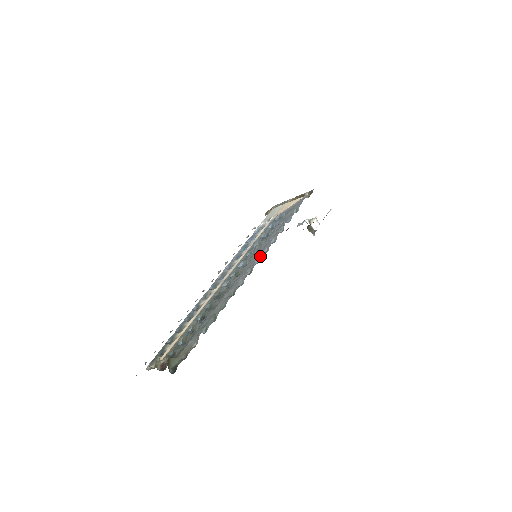
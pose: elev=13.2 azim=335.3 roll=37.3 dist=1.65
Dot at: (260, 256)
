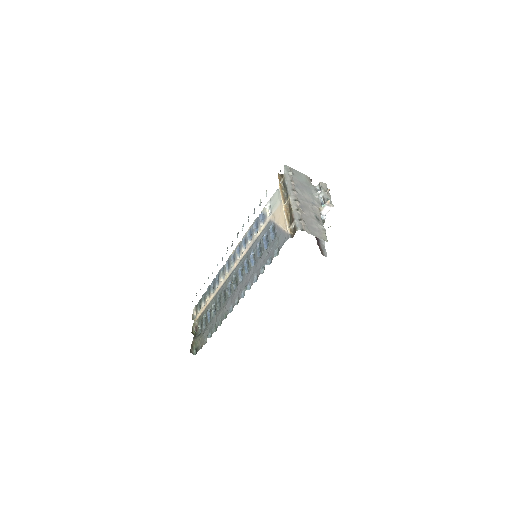
Dot at: (244, 291)
